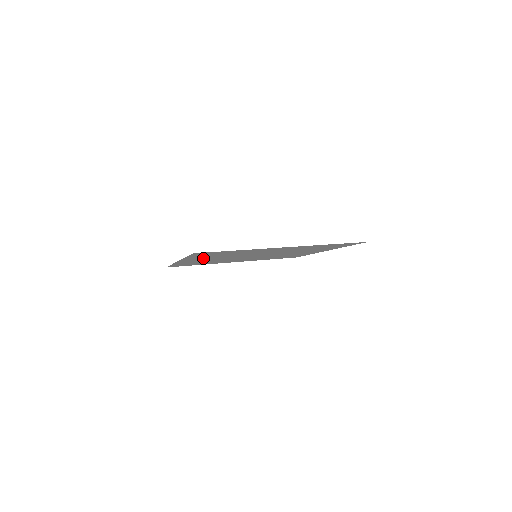
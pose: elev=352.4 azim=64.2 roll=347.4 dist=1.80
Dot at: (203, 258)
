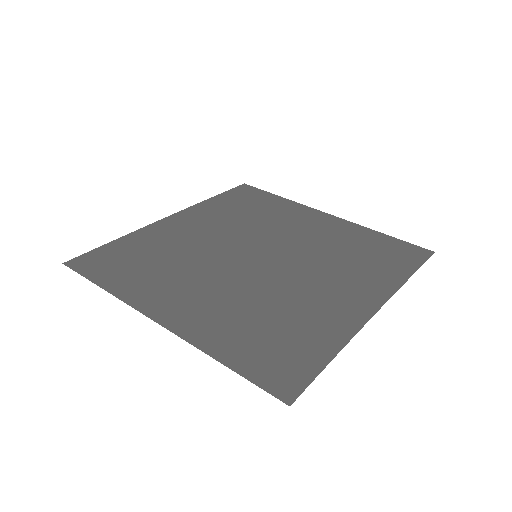
Dot at: (170, 235)
